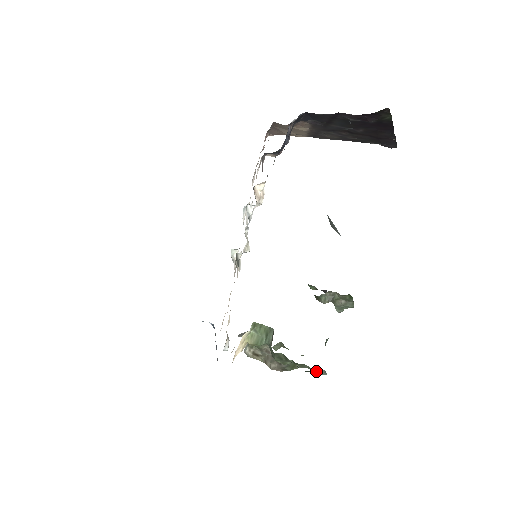
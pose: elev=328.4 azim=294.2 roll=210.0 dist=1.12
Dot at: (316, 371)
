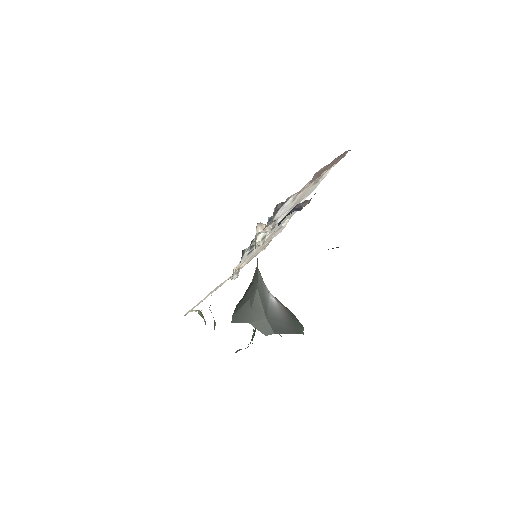
Dot at: occluded
